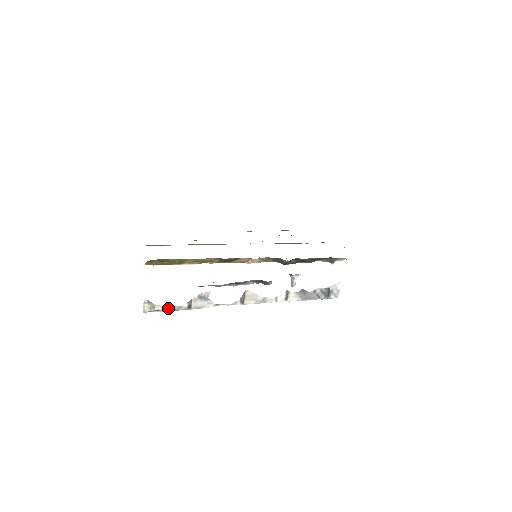
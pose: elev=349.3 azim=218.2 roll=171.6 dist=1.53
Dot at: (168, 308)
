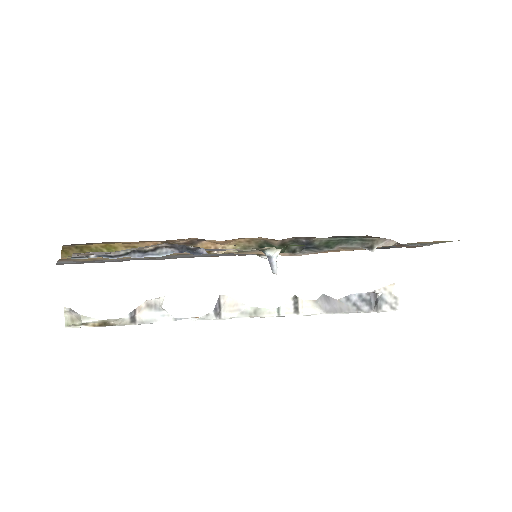
Dot at: (101, 321)
